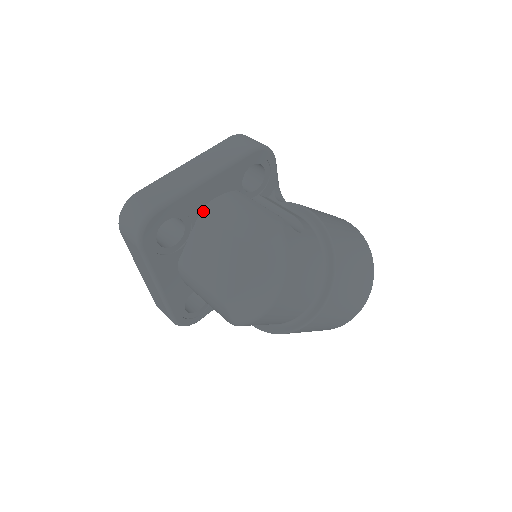
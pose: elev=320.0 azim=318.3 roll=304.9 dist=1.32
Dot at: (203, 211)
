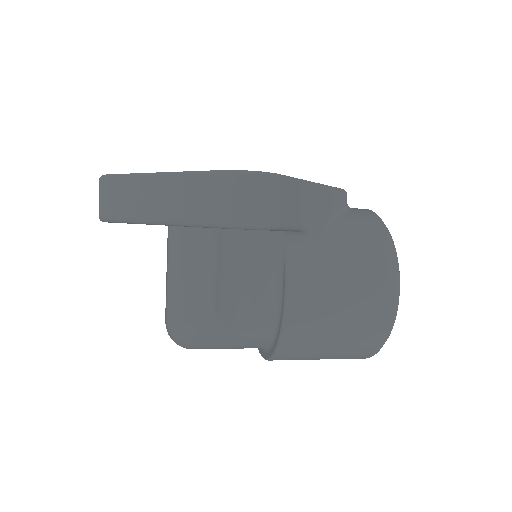
Dot at: (168, 229)
